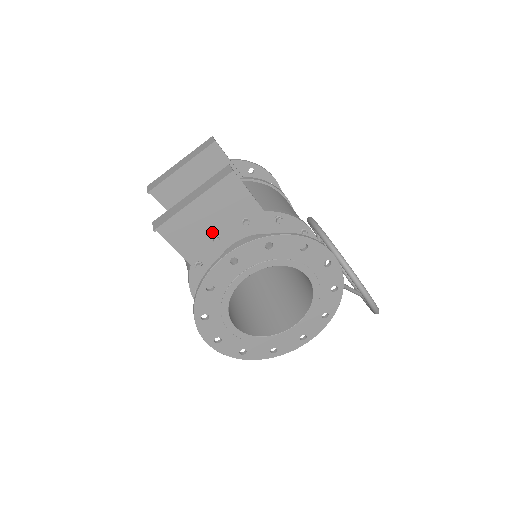
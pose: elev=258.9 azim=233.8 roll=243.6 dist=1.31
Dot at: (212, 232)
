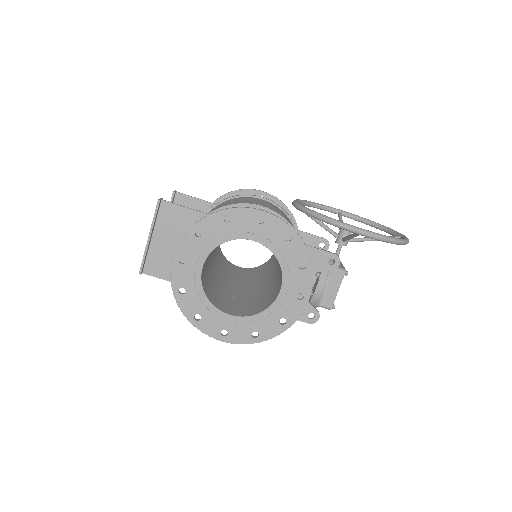
Dot at: occluded
